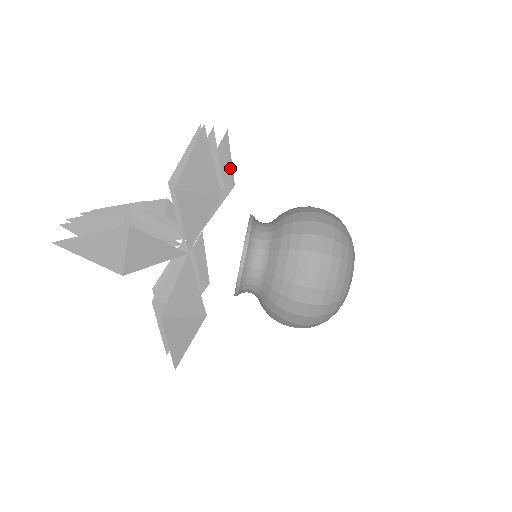
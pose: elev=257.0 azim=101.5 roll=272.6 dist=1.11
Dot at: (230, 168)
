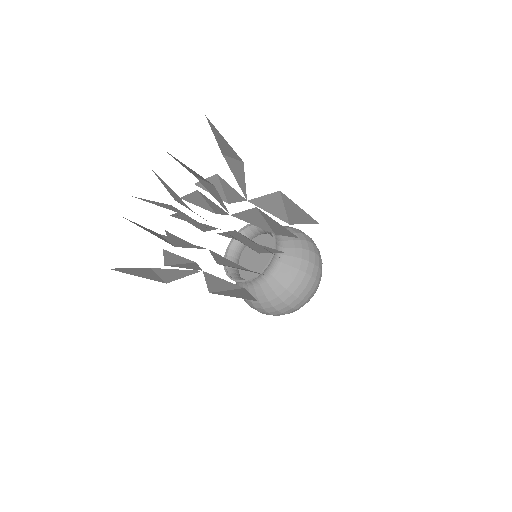
Dot at: (297, 222)
